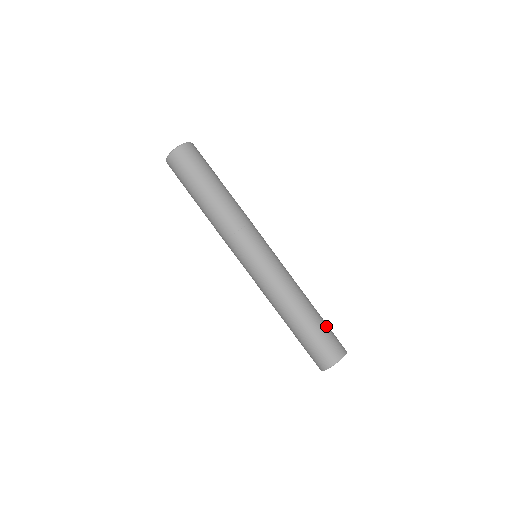
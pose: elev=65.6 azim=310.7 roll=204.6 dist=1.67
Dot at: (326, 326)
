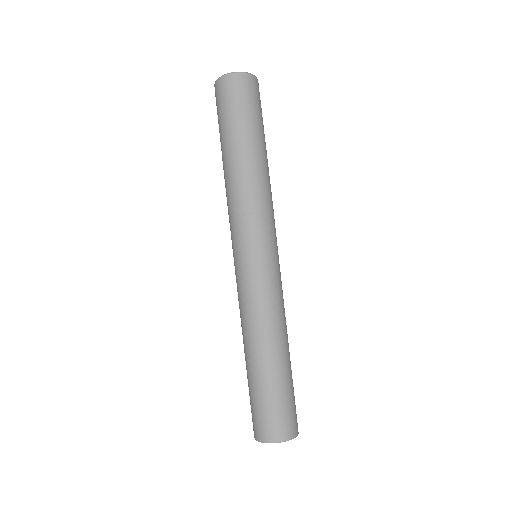
Dot at: (292, 388)
